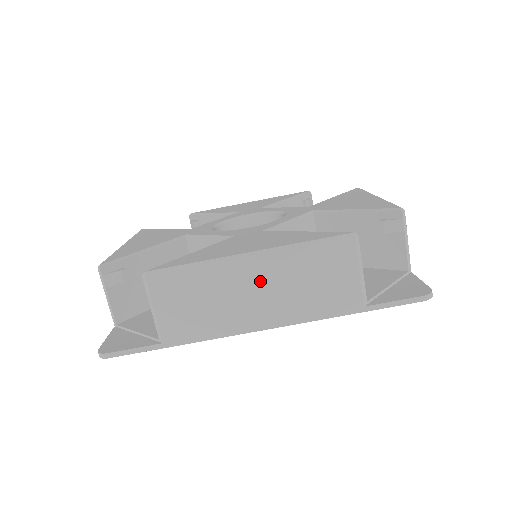
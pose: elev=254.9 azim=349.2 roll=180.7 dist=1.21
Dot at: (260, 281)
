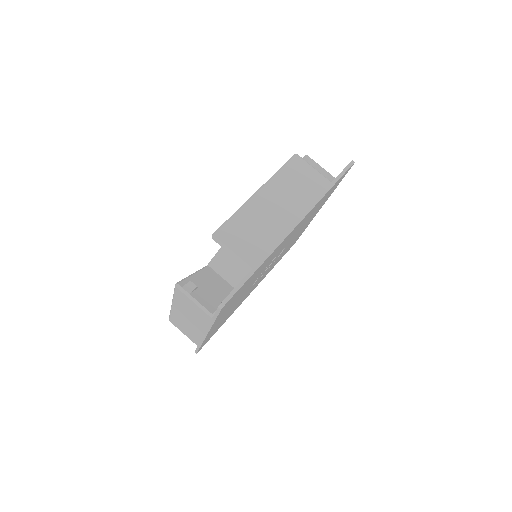
Dot at: (274, 201)
